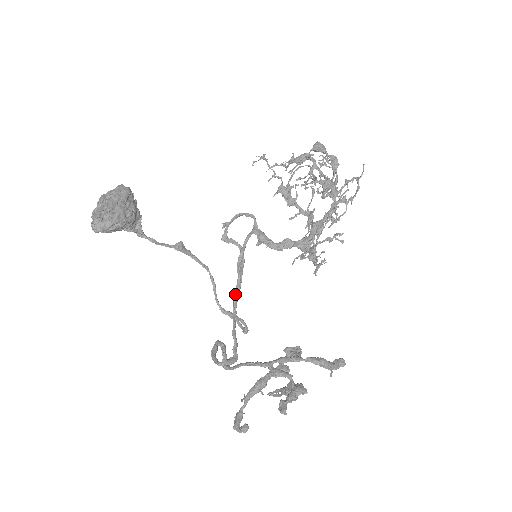
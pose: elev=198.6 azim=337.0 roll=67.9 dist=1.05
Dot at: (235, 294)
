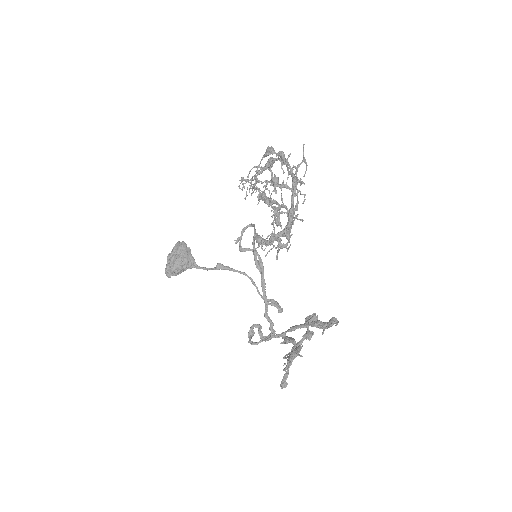
Dot at: occluded
